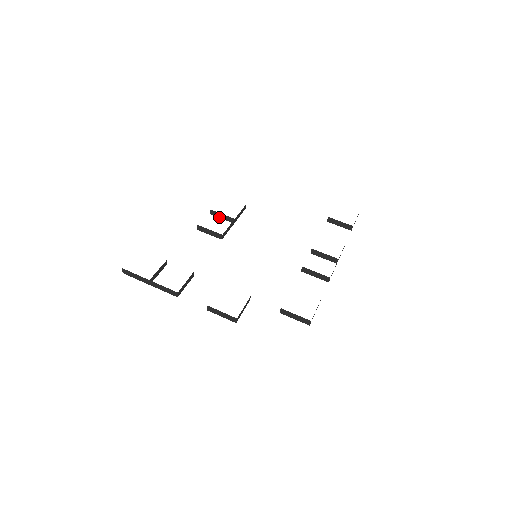
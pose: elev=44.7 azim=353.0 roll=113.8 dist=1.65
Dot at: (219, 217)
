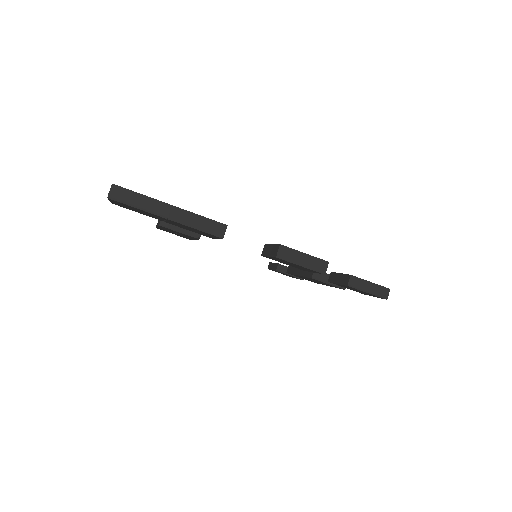
Dot at: occluded
